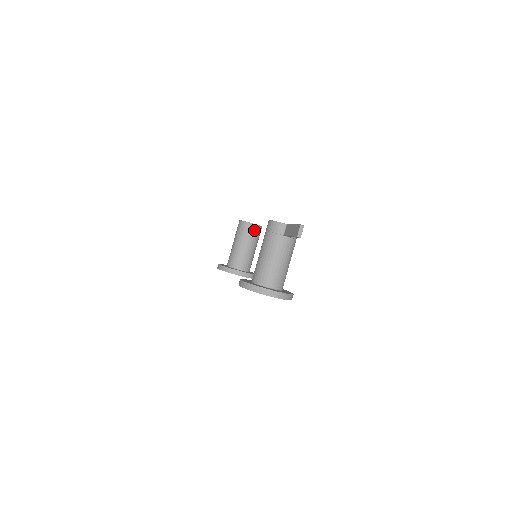
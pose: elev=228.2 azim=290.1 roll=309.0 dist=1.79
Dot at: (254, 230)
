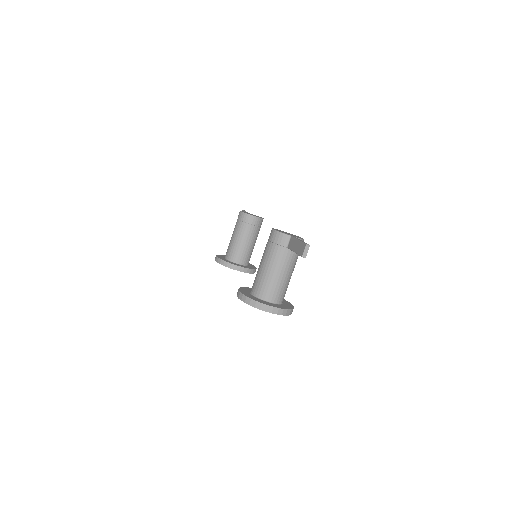
Dot at: (255, 223)
